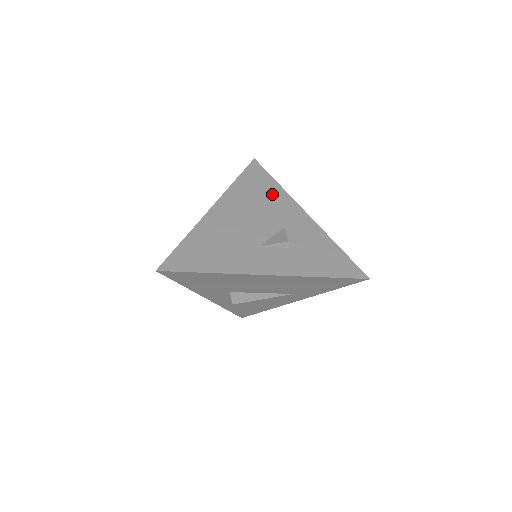
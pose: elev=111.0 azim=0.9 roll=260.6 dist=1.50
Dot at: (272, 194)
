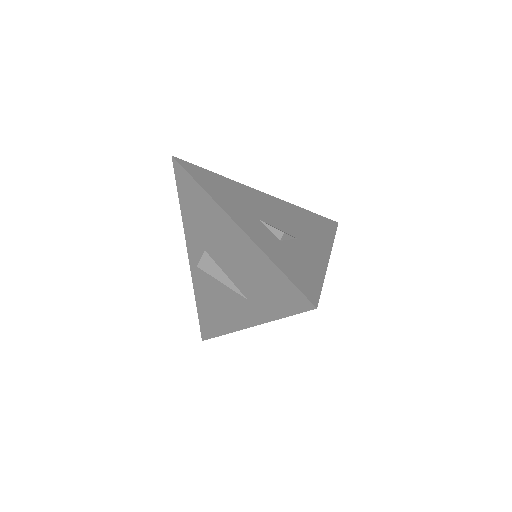
Dot at: (319, 232)
